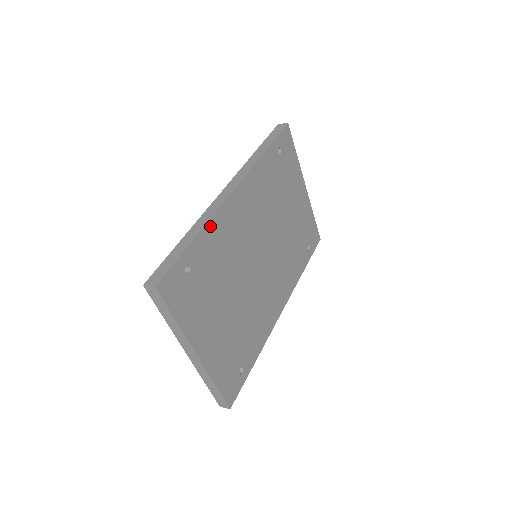
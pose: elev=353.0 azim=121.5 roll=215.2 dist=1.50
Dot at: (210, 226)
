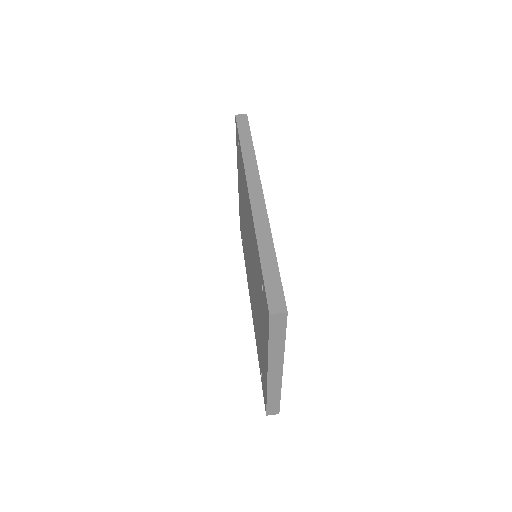
Dot at: occluded
